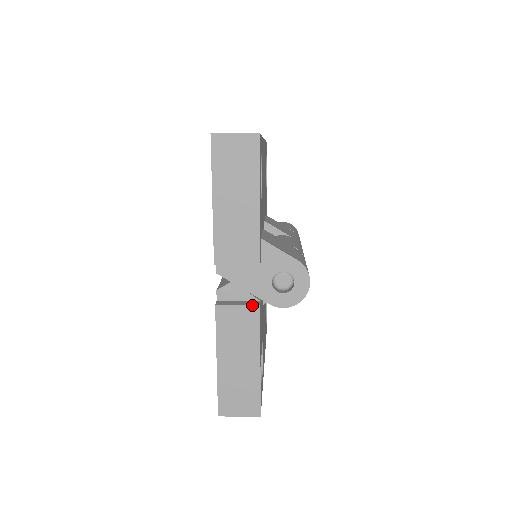
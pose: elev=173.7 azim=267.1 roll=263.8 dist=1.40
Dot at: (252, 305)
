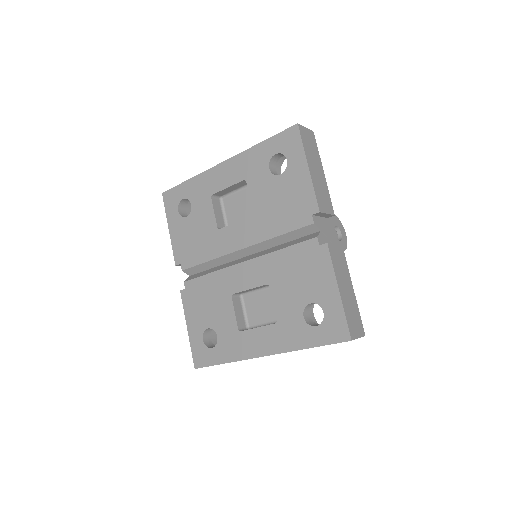
Dot at: (340, 244)
